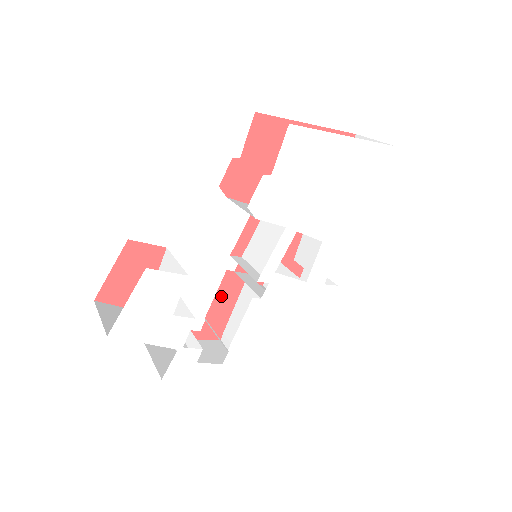
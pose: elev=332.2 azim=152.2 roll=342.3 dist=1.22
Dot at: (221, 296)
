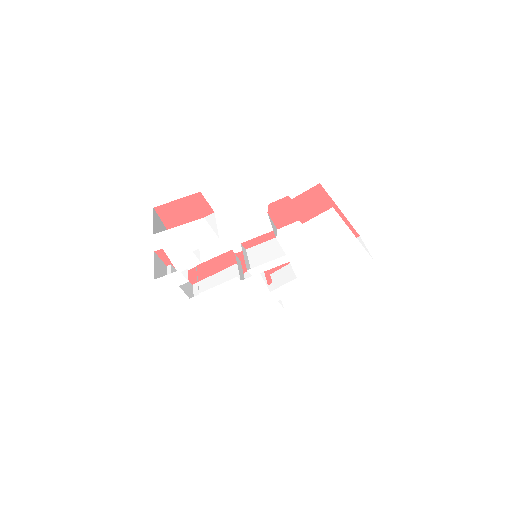
Dot at: (216, 261)
